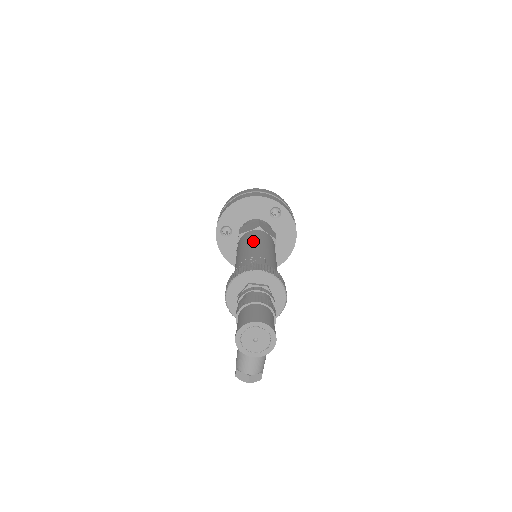
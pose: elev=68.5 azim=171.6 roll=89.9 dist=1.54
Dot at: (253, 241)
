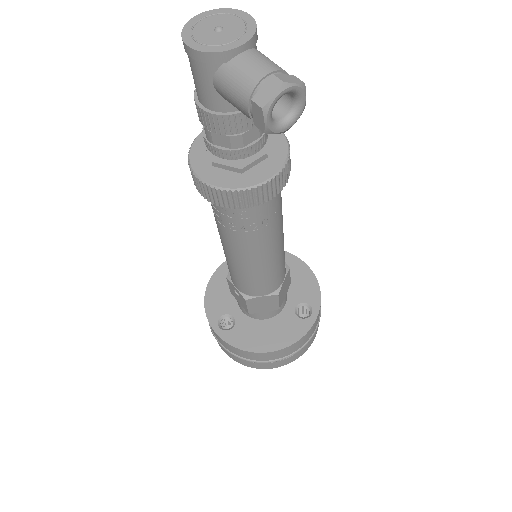
Dot at: occluded
